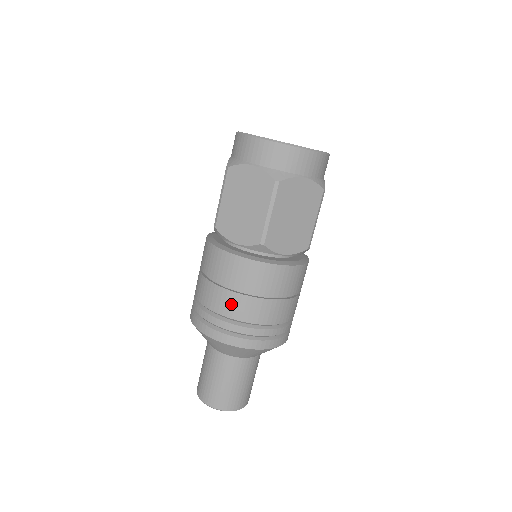
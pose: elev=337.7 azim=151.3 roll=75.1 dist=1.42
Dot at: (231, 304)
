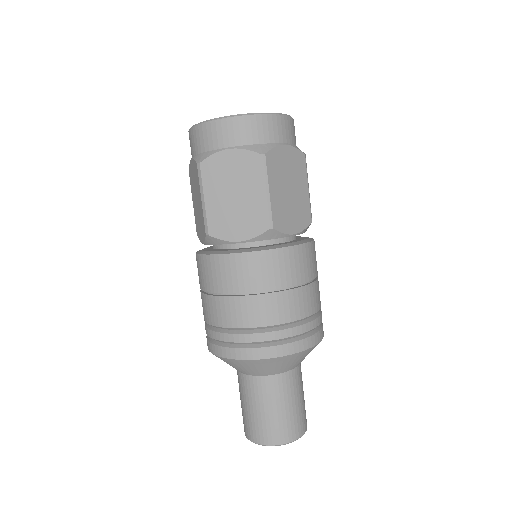
Dot at: (261, 310)
